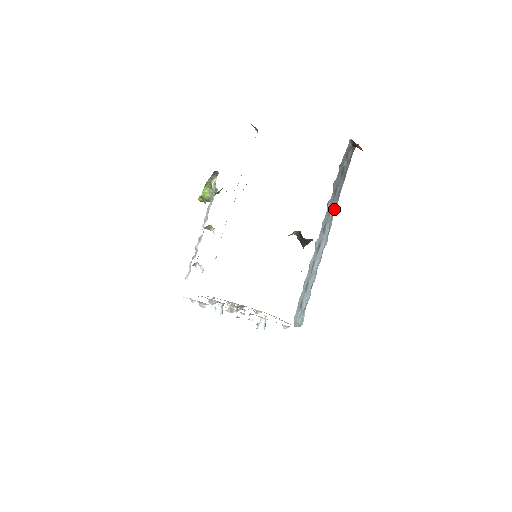
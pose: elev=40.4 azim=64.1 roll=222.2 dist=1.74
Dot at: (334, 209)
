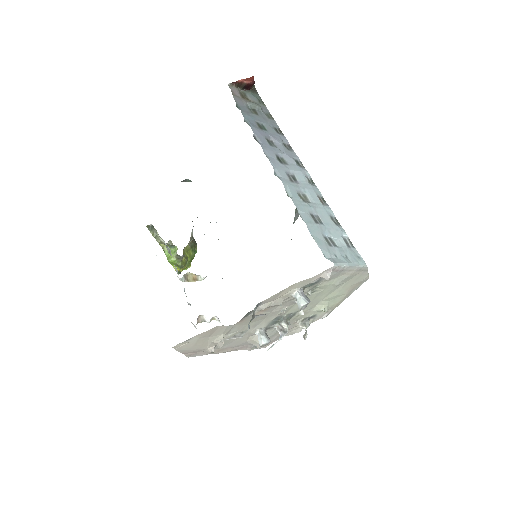
Dot at: (287, 145)
